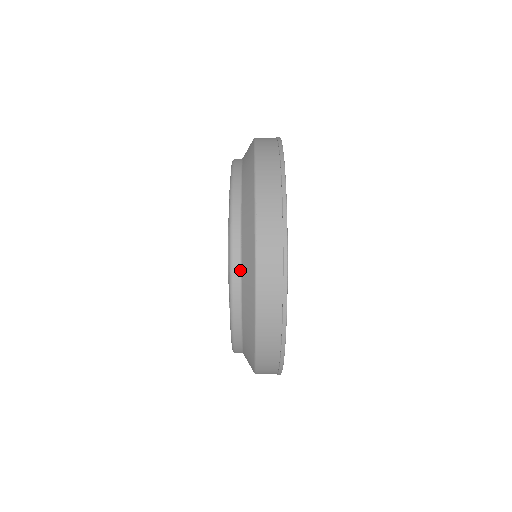
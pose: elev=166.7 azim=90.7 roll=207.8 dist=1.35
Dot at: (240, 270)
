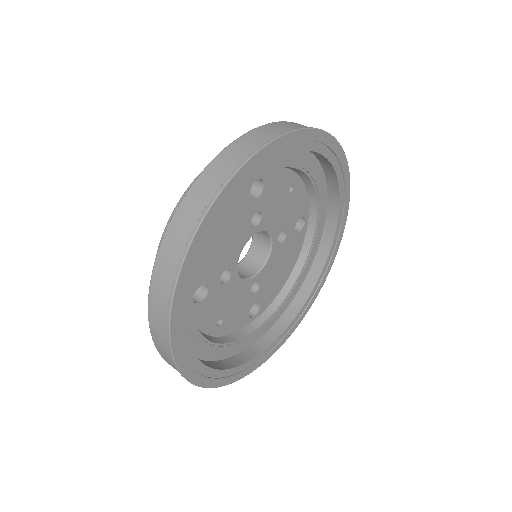
Dot at: occluded
